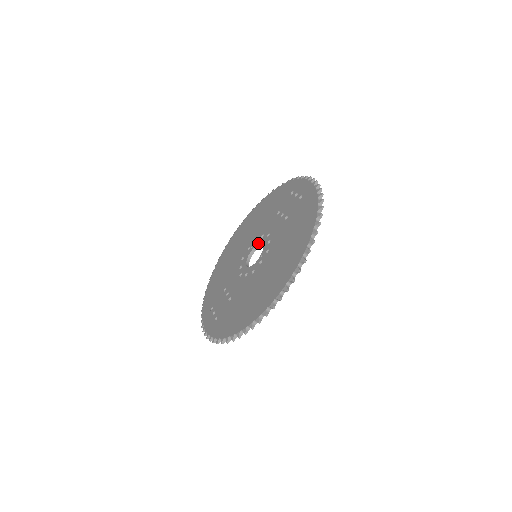
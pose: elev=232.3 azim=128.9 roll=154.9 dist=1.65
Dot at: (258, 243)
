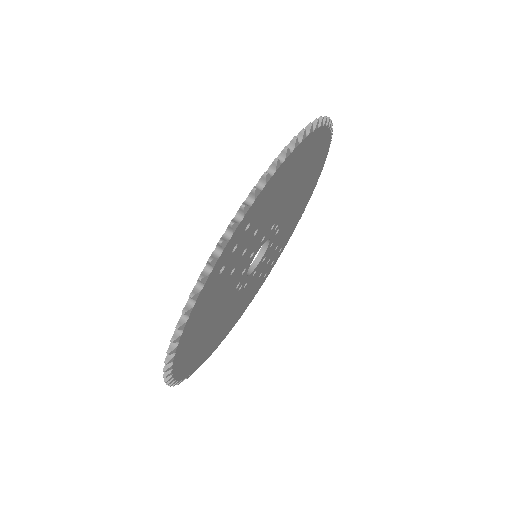
Dot at: (249, 267)
